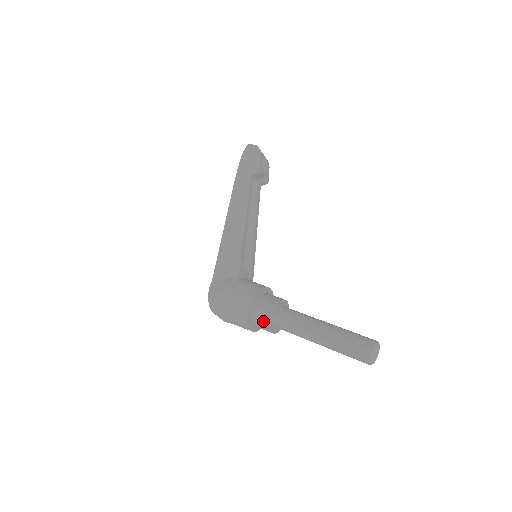
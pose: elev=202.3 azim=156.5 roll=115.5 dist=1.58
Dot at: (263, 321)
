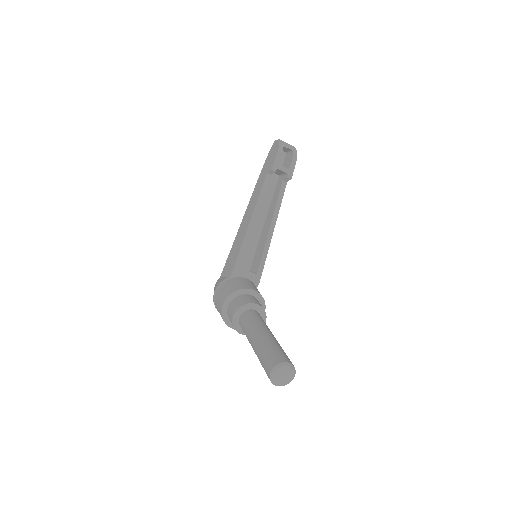
Dot at: (231, 321)
